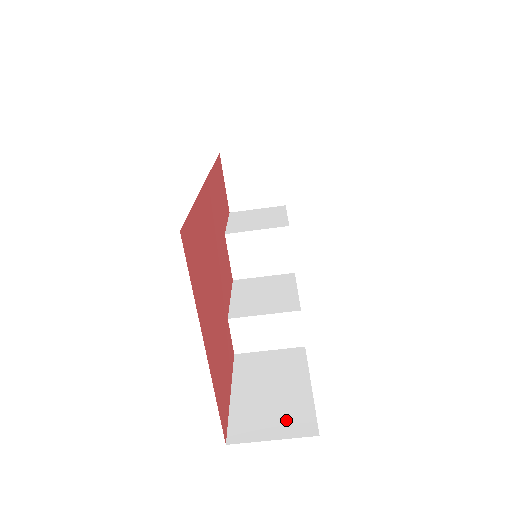
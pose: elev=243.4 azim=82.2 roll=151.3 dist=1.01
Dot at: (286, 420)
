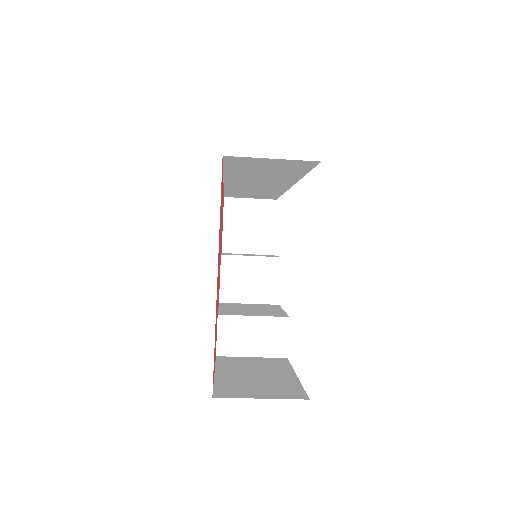
Dot at: (274, 390)
